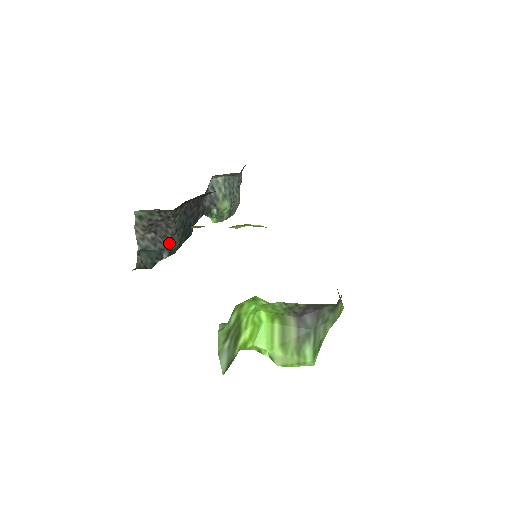
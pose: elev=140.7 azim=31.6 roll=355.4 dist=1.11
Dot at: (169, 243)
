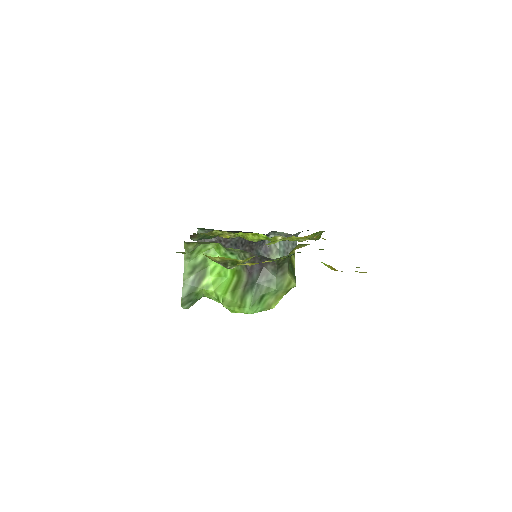
Dot at: occluded
